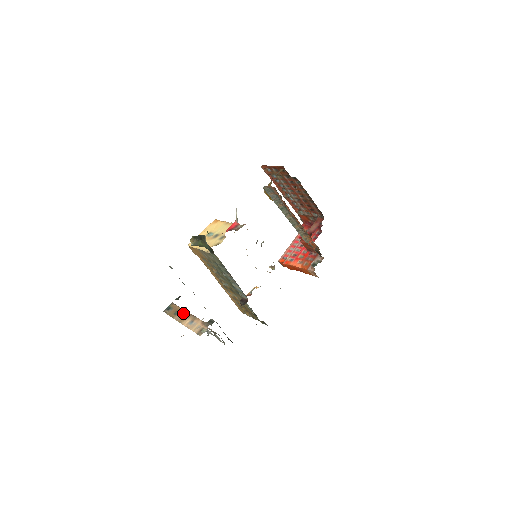
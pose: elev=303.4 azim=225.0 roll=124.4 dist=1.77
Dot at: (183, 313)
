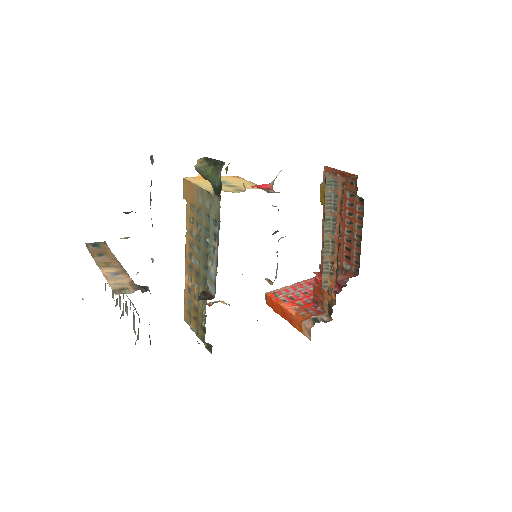
Dot at: (112, 259)
